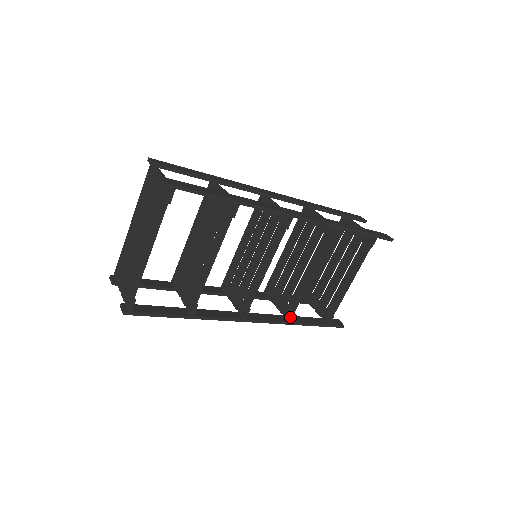
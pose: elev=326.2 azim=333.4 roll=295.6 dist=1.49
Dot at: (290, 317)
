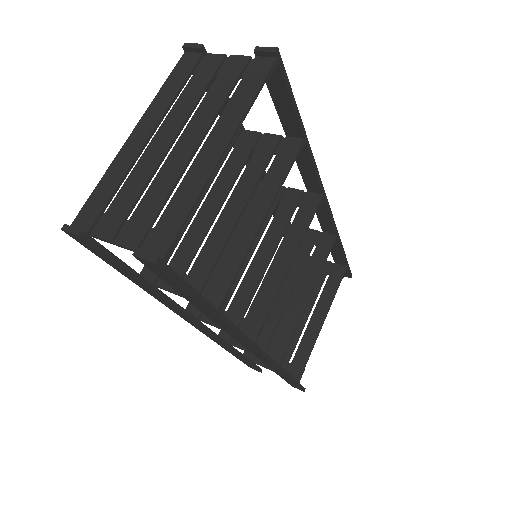
Dot at: (282, 357)
